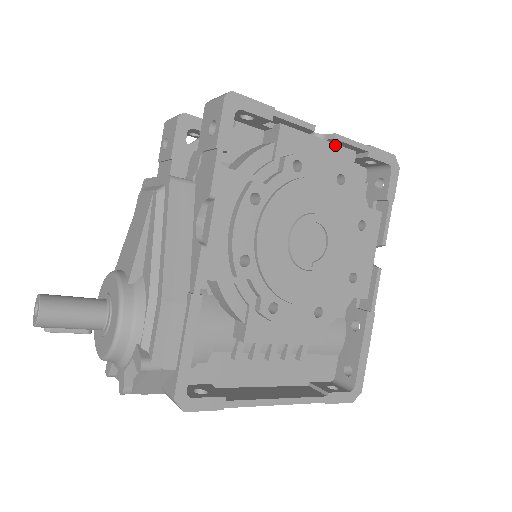
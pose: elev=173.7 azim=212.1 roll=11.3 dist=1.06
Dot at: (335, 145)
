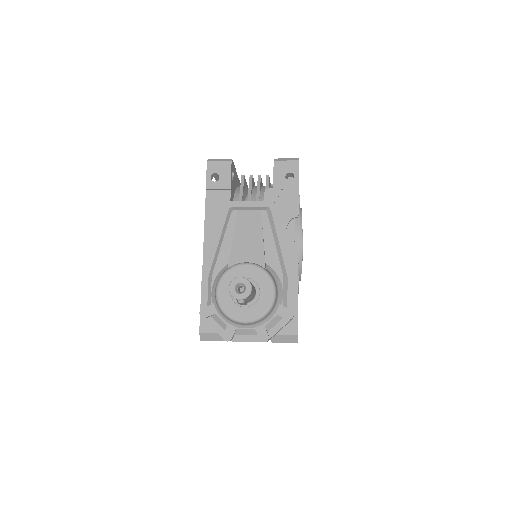
Dot at: occluded
